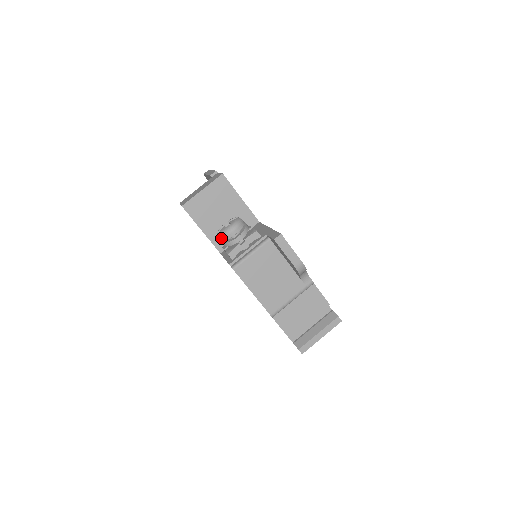
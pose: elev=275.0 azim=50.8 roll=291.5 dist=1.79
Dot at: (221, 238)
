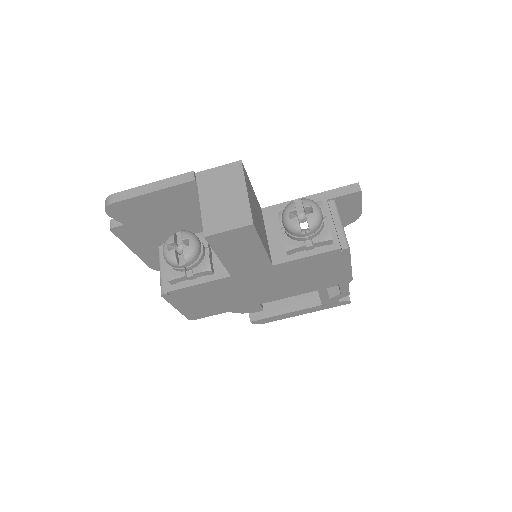
Dot at: (315, 228)
